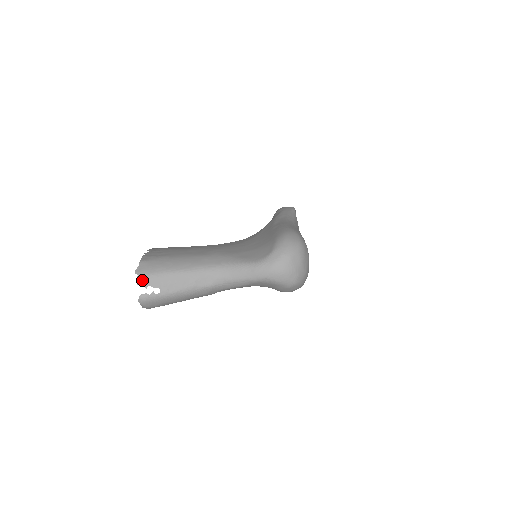
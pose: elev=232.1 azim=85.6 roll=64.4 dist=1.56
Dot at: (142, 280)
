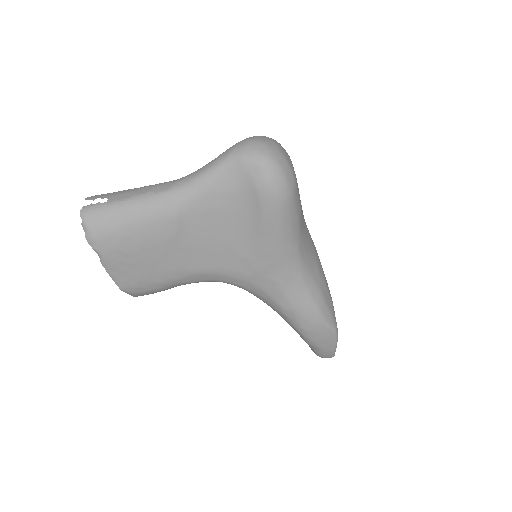
Dot at: (91, 197)
